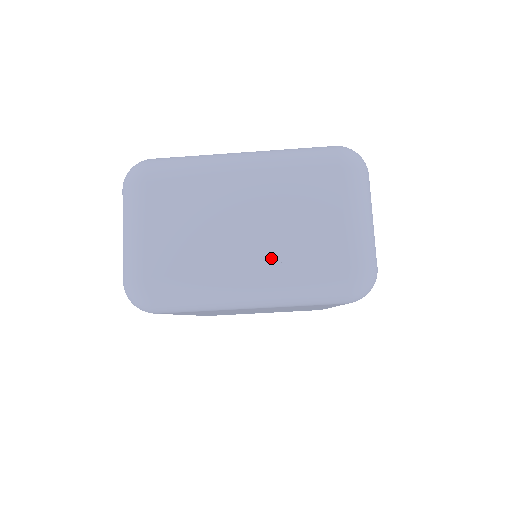
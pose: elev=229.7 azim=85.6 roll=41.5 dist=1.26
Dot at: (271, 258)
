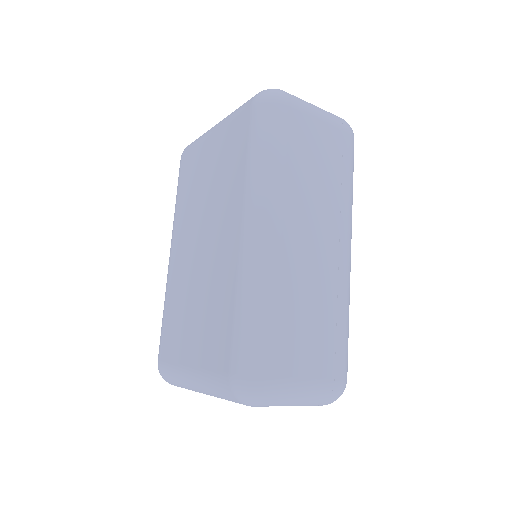
Dot at: occluded
